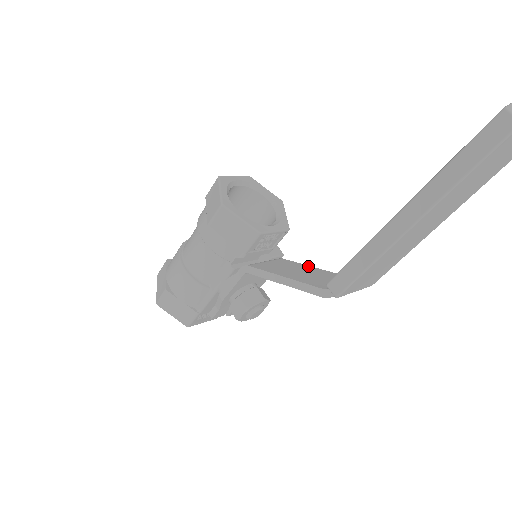
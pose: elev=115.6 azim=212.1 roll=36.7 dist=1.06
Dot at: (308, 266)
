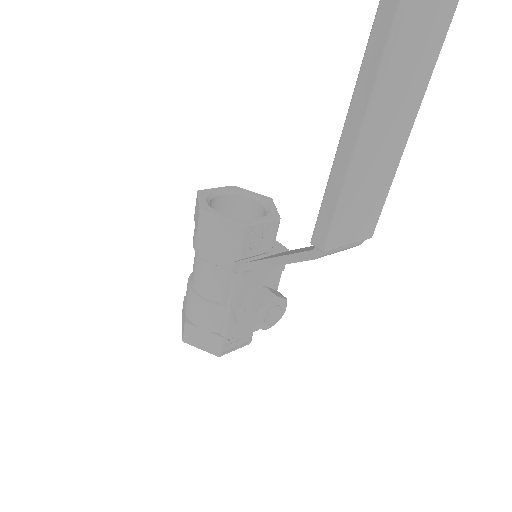
Dot at: occluded
